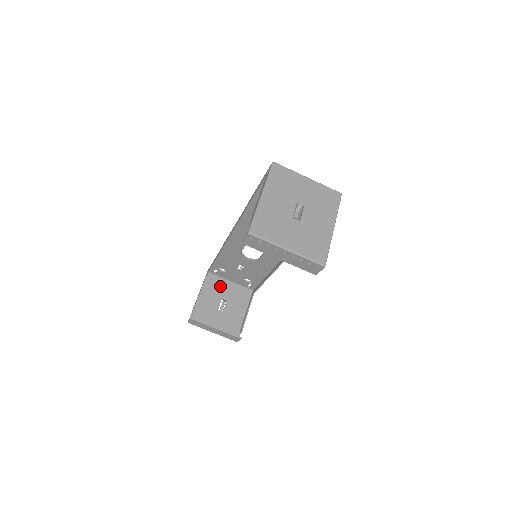
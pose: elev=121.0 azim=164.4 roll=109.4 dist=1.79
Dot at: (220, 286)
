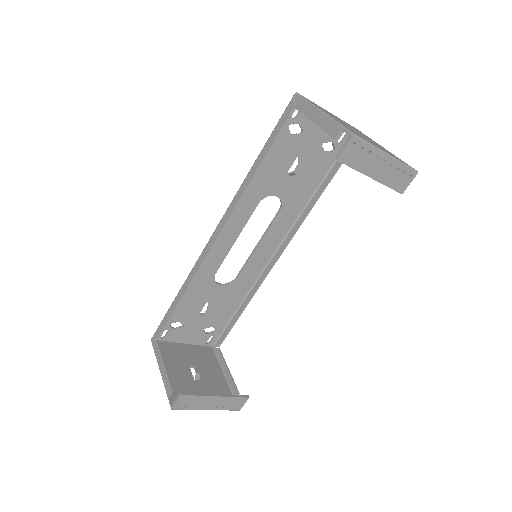
Dot at: (177, 352)
